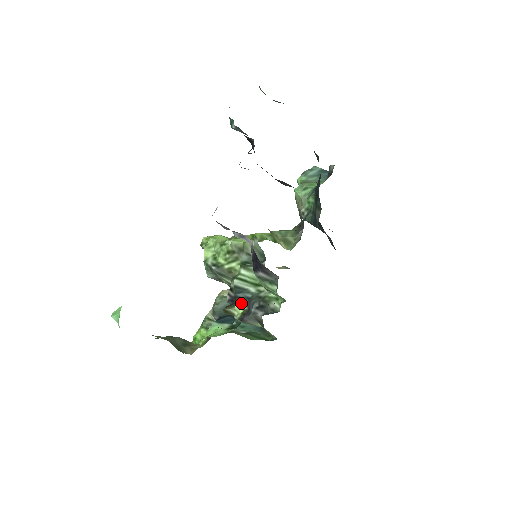
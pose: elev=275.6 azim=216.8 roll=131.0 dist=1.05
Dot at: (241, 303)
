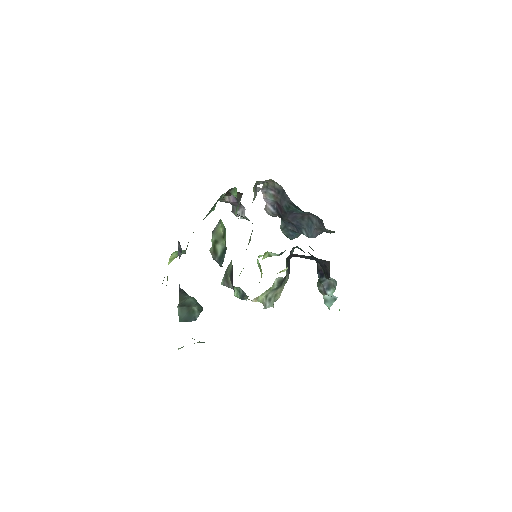
Dot at: occluded
